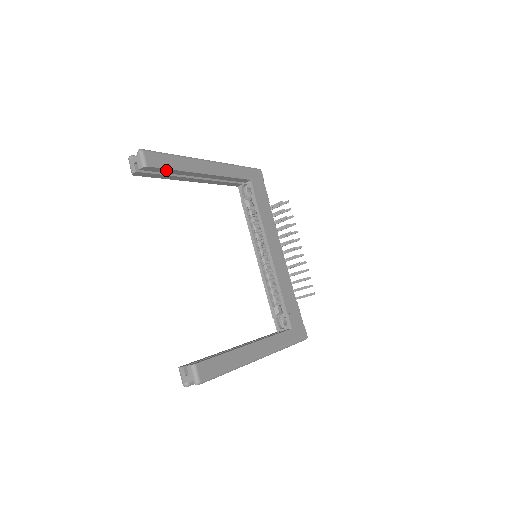
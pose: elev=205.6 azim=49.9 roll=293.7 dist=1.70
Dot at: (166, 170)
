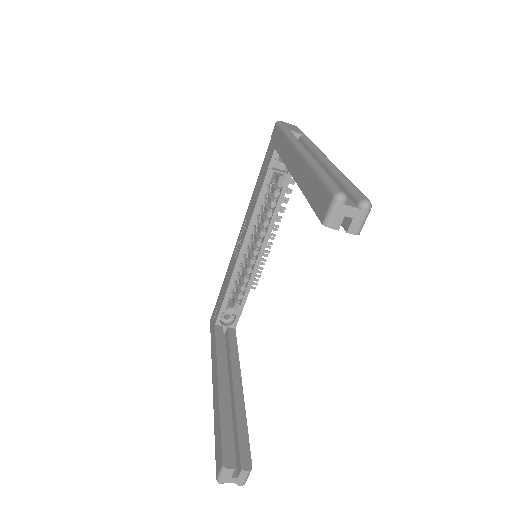
Dot at: occluded
